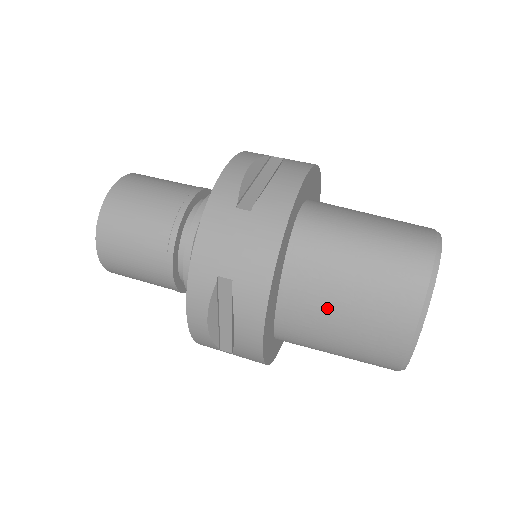
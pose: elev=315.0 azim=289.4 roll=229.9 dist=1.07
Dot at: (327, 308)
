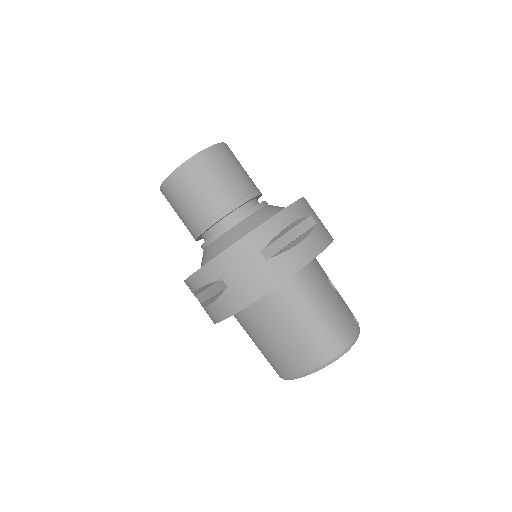
Dot at: (267, 330)
